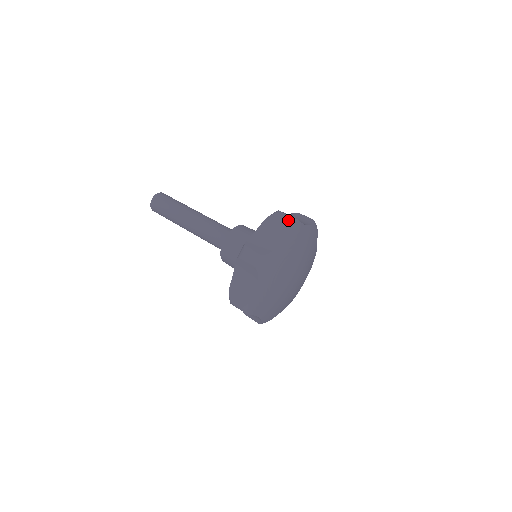
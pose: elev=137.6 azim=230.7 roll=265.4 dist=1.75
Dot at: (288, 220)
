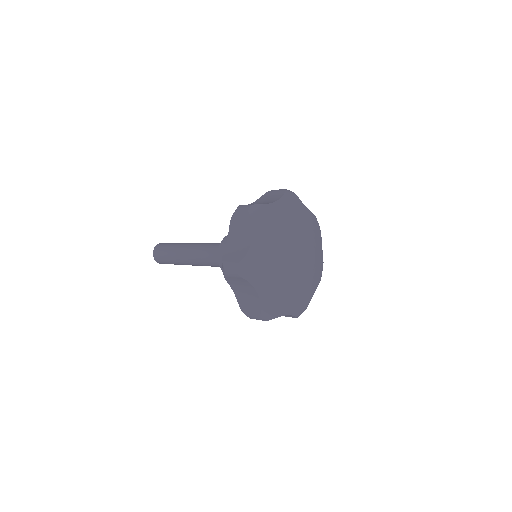
Dot at: occluded
